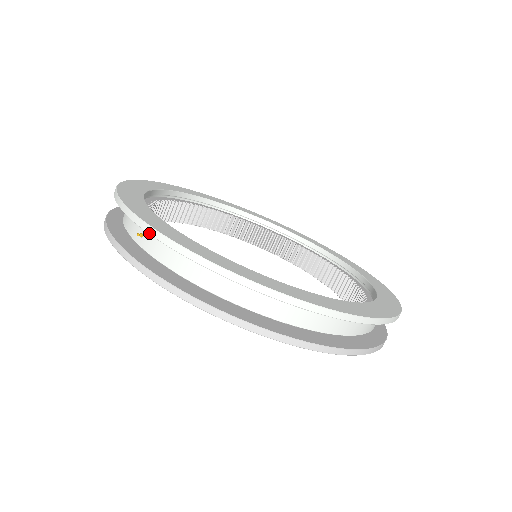
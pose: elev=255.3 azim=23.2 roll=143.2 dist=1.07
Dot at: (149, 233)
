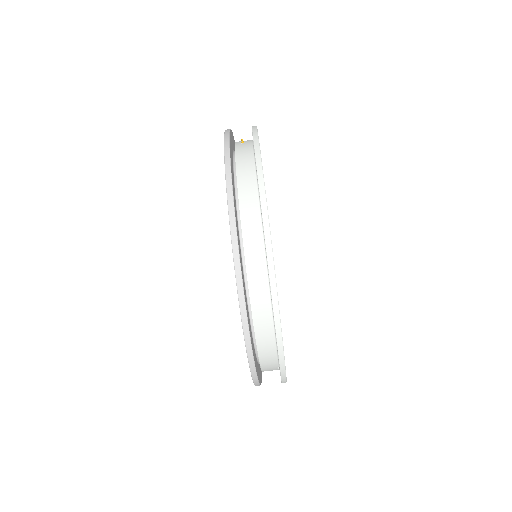
Dot at: (253, 134)
